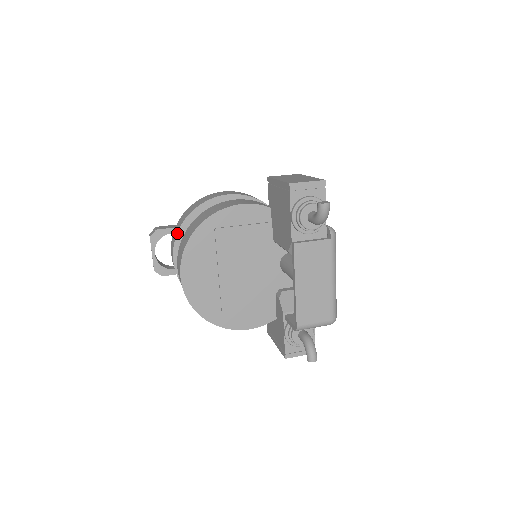
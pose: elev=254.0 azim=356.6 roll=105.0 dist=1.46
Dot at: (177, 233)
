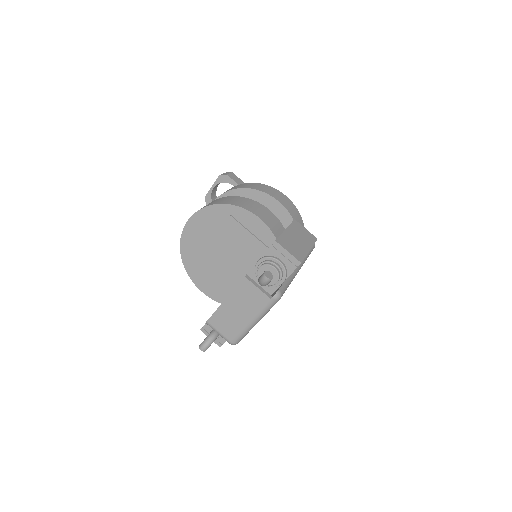
Dot at: (227, 191)
